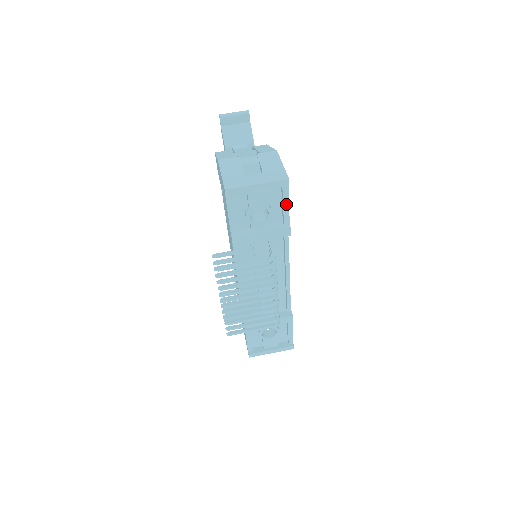
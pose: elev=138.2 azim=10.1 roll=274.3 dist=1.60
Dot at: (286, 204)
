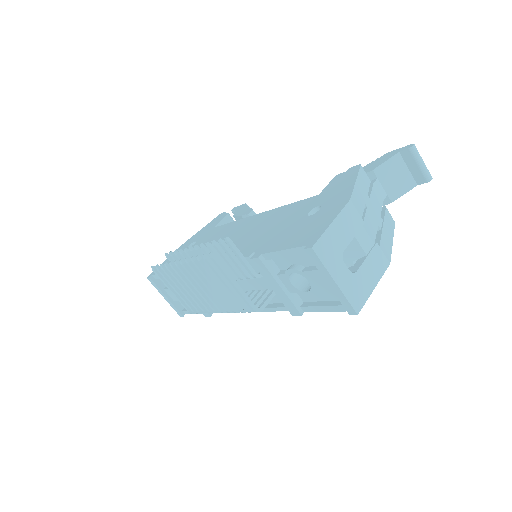
Dot at: (326, 309)
